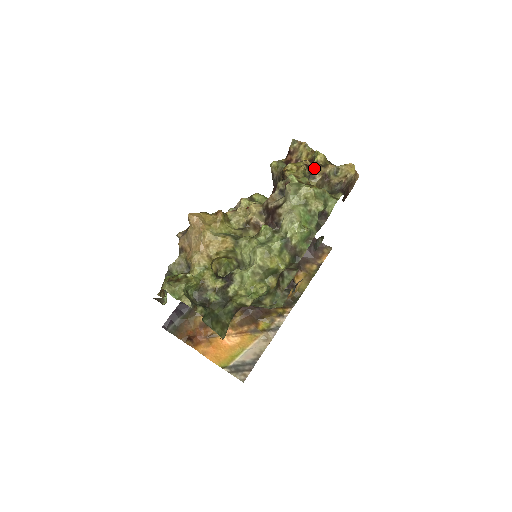
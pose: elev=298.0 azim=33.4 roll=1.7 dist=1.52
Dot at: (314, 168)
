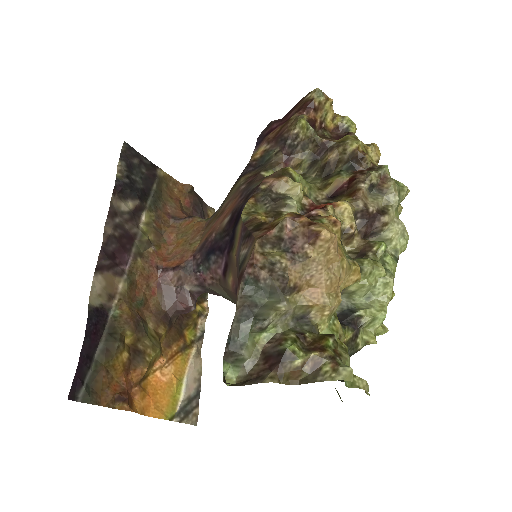
Dot at: occluded
